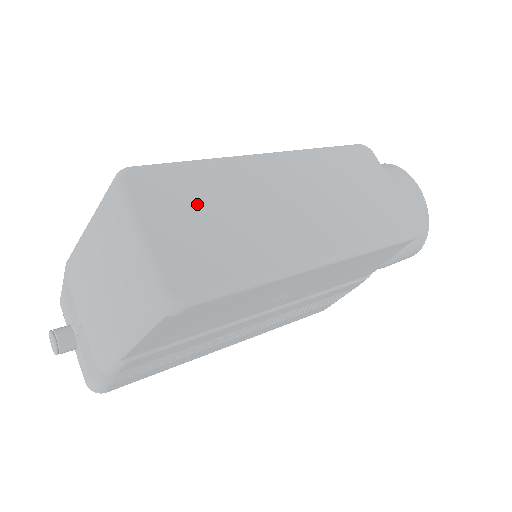
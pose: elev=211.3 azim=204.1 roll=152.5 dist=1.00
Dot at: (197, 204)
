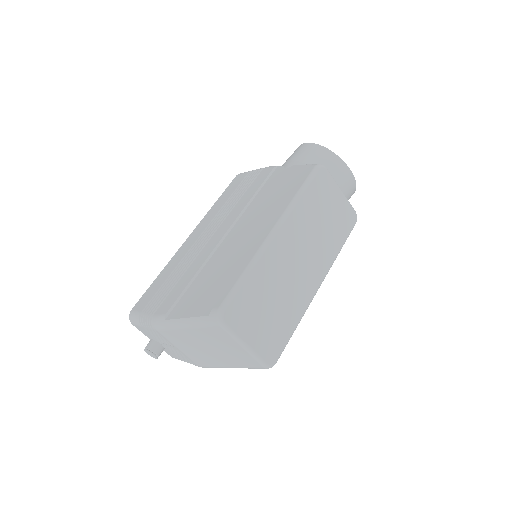
Dot at: (260, 305)
